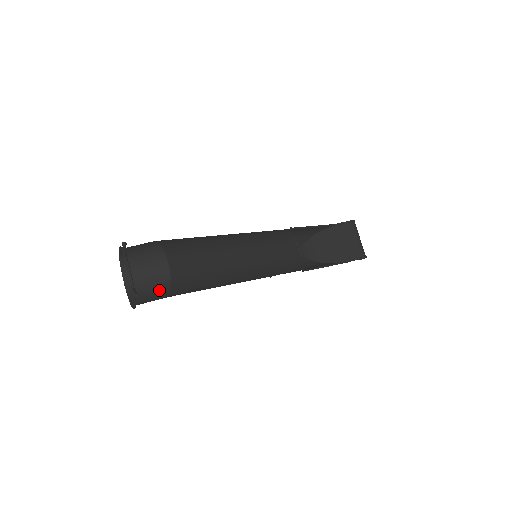
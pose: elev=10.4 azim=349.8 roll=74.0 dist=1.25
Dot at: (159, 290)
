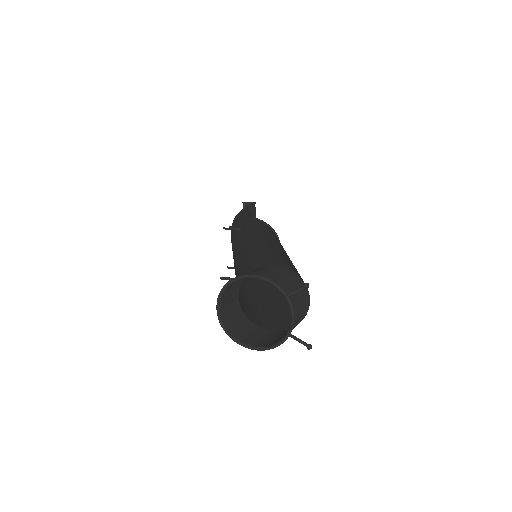
Dot at: occluded
